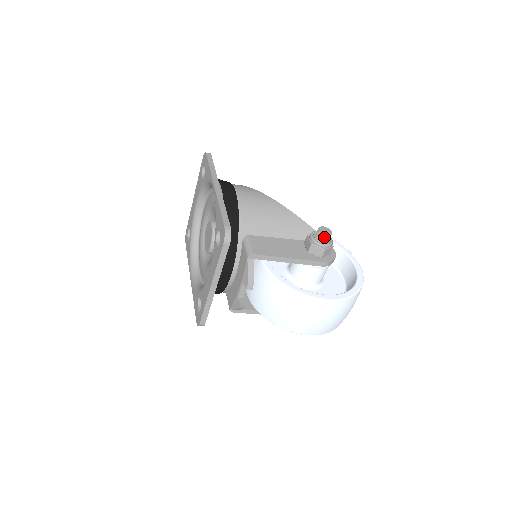
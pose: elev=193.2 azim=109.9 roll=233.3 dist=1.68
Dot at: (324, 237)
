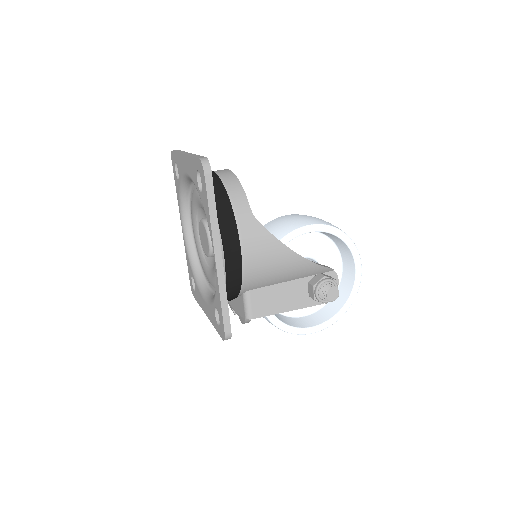
Dot at: (329, 301)
